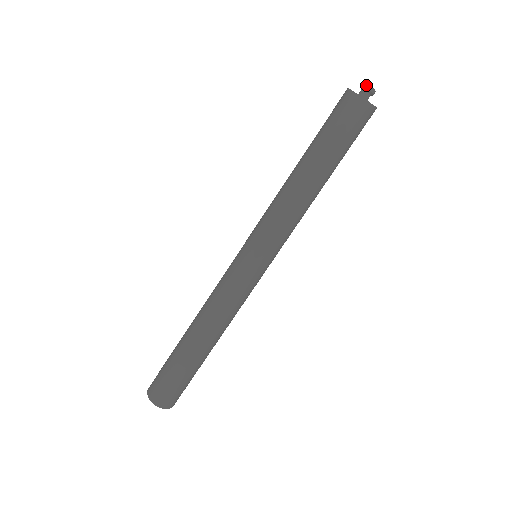
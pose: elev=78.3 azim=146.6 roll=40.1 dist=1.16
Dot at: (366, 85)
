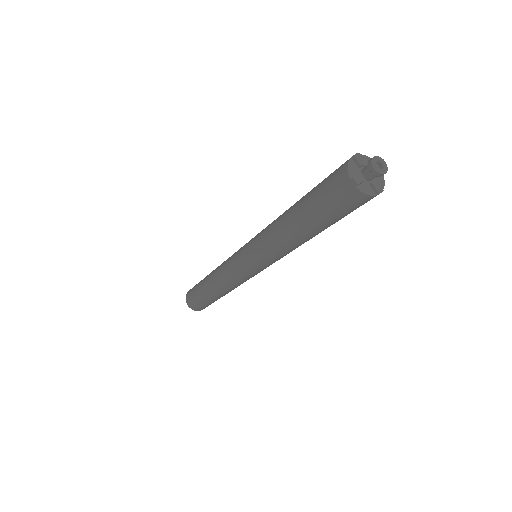
Dot at: (380, 176)
